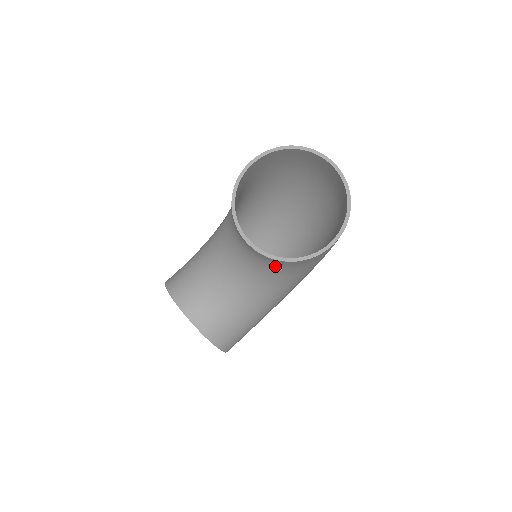
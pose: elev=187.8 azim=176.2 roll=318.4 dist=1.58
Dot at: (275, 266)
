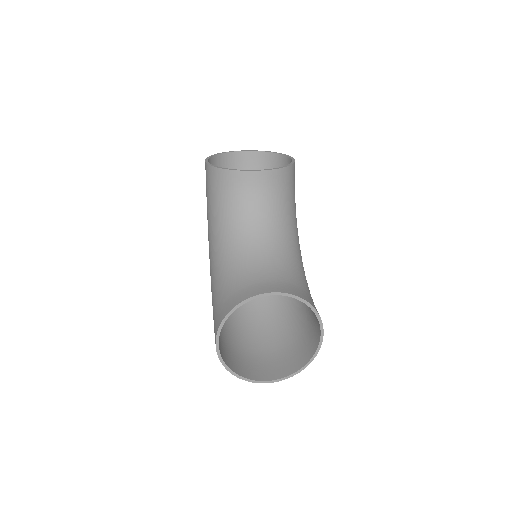
Dot at: (282, 191)
